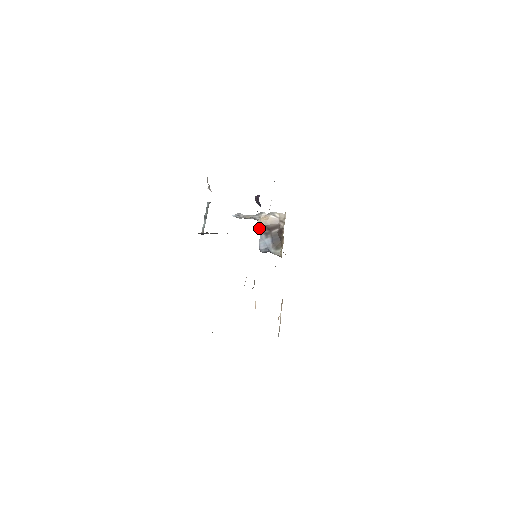
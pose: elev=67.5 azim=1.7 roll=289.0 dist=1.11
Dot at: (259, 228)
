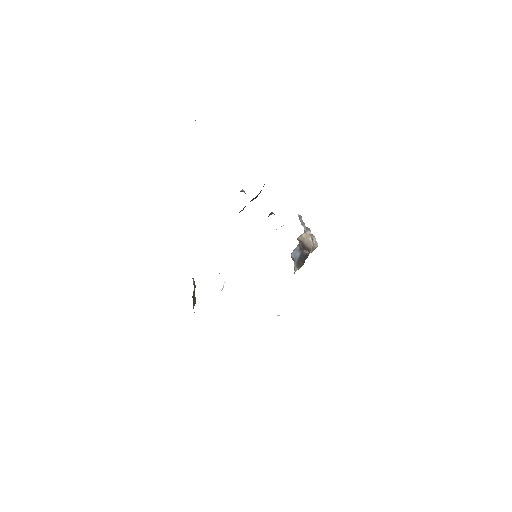
Dot at: (298, 239)
